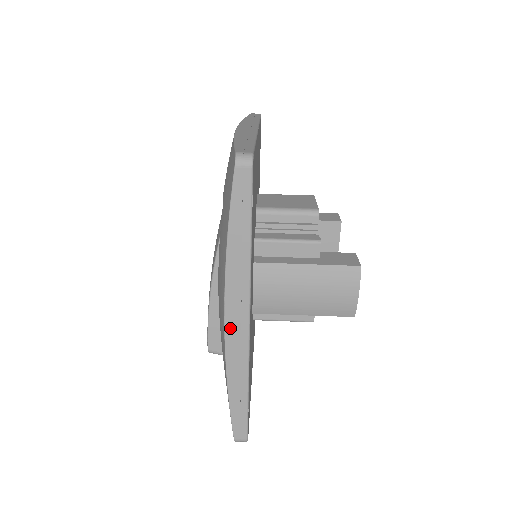
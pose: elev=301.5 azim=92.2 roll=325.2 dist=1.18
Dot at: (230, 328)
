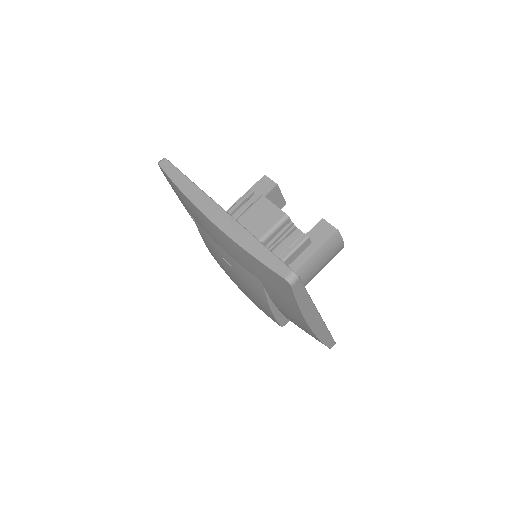
Dot at: (314, 327)
